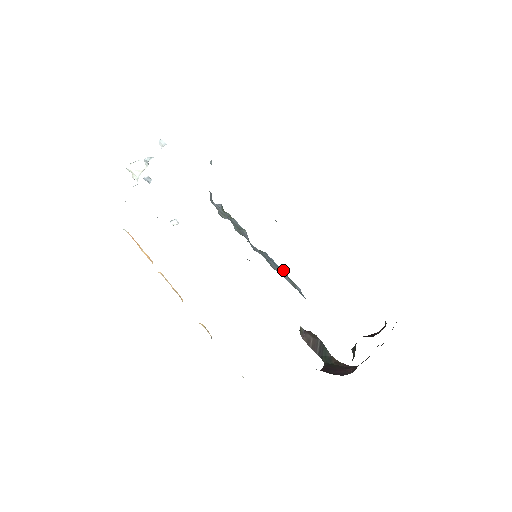
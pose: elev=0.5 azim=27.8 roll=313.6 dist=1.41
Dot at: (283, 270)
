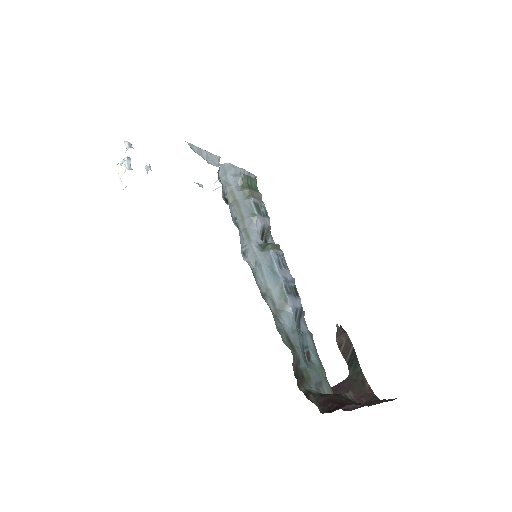
Dot at: (280, 280)
